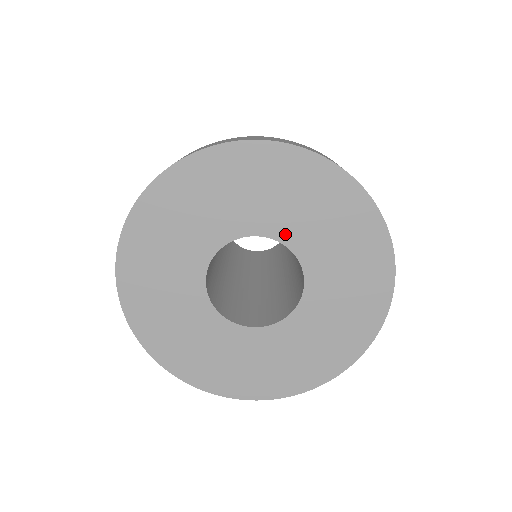
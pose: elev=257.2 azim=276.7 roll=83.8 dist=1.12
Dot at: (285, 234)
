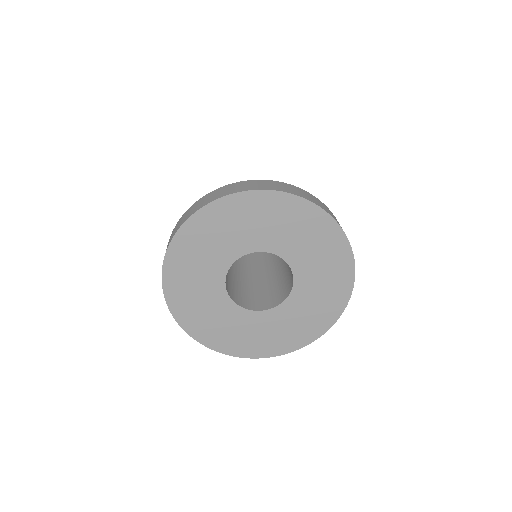
Dot at: (284, 252)
